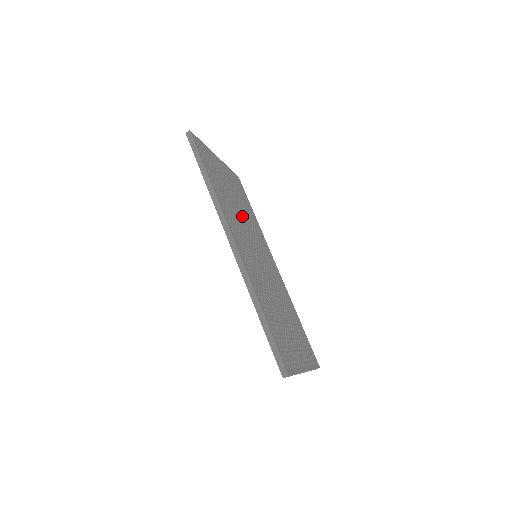
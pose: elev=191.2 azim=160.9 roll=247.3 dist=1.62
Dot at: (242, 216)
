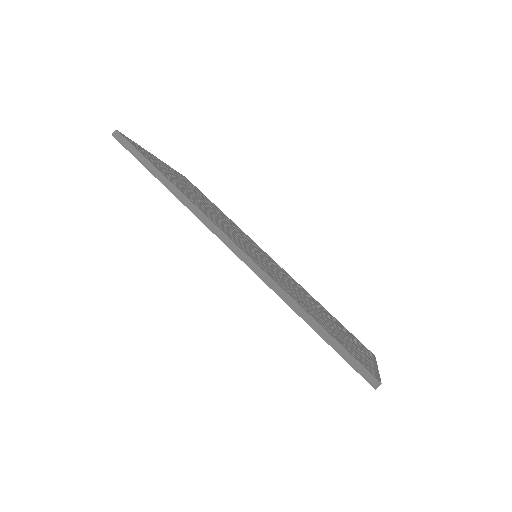
Dot at: (218, 216)
